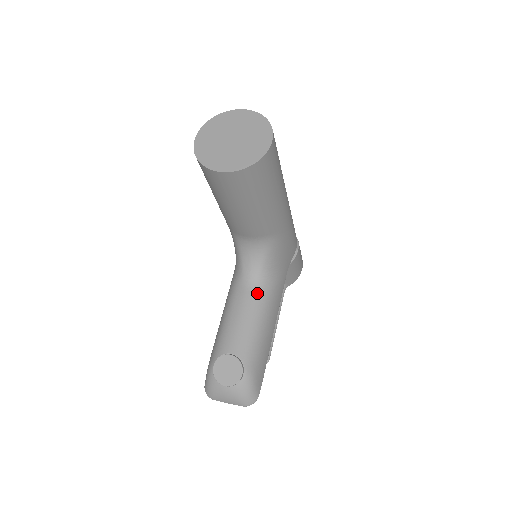
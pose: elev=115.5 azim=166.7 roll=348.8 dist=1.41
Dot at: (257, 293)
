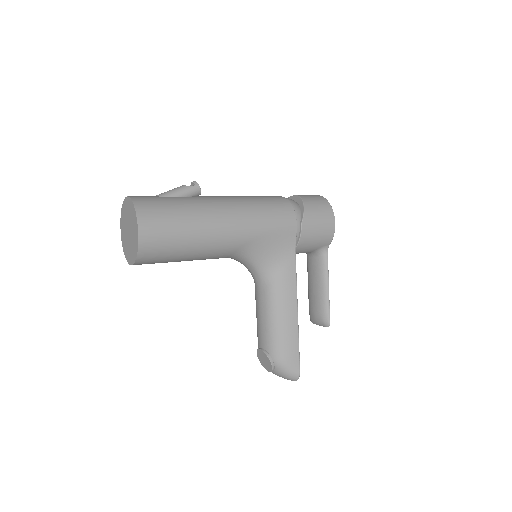
Dot at: (264, 292)
